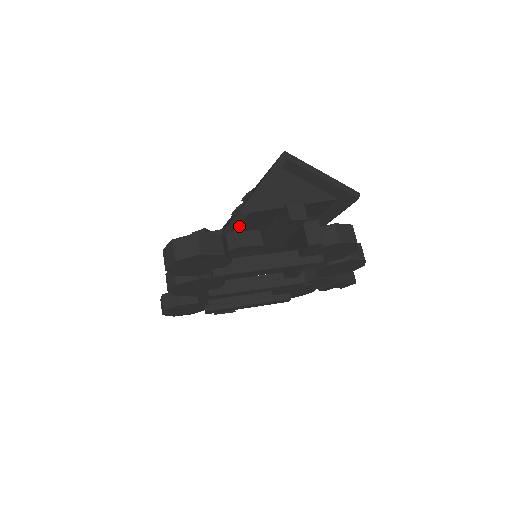
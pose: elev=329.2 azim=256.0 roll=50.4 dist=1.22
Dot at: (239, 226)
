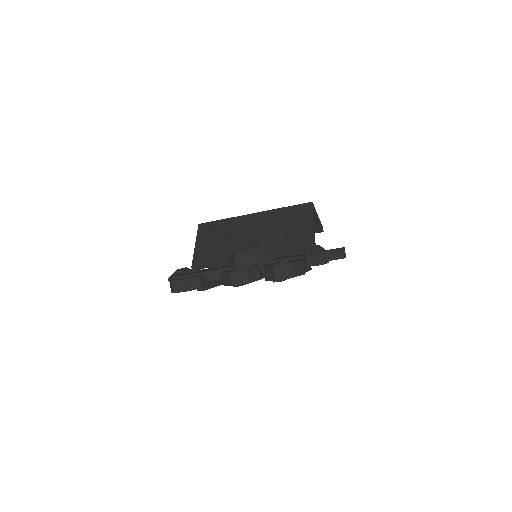
Dot at: occluded
